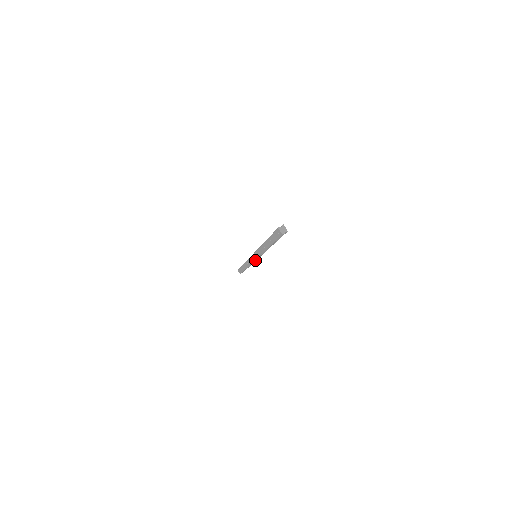
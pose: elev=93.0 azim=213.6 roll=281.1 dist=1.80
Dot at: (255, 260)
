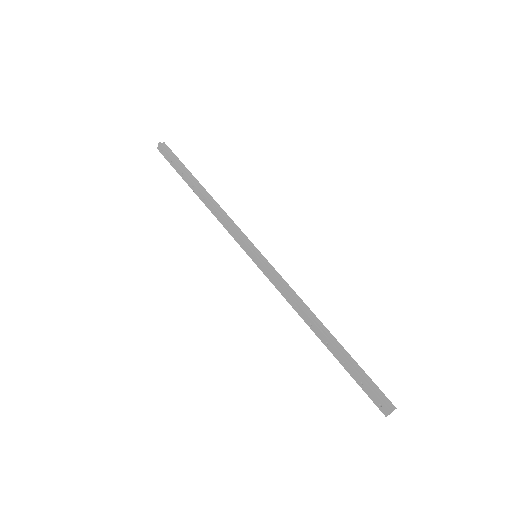
Dot at: occluded
